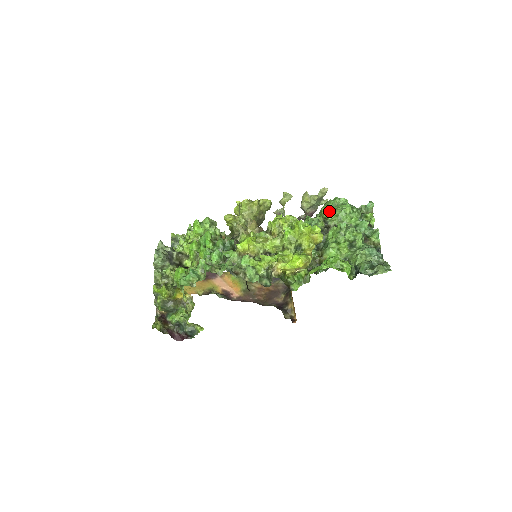
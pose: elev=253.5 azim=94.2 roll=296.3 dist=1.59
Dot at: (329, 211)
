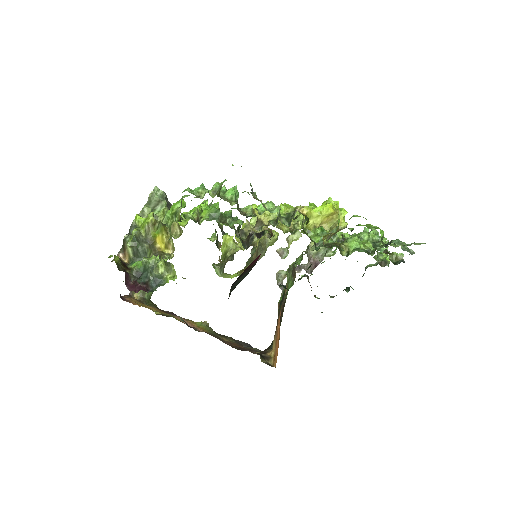
Dot at: occluded
